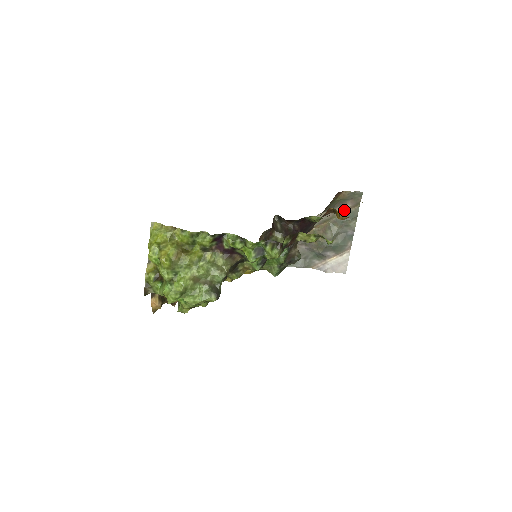
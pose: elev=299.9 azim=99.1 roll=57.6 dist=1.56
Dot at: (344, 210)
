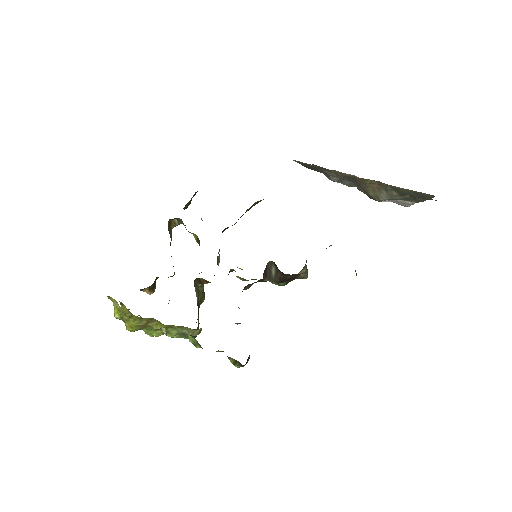
Dot at: (410, 190)
